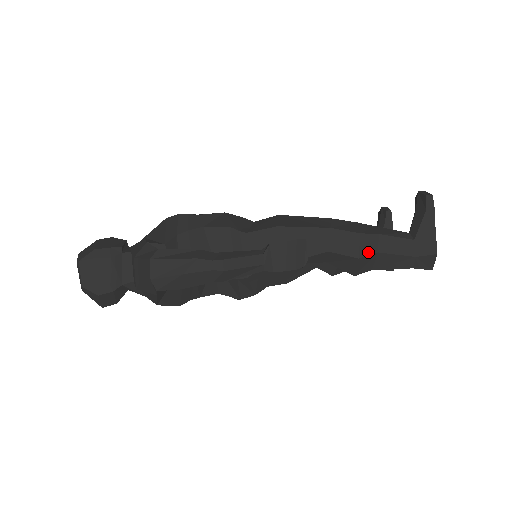
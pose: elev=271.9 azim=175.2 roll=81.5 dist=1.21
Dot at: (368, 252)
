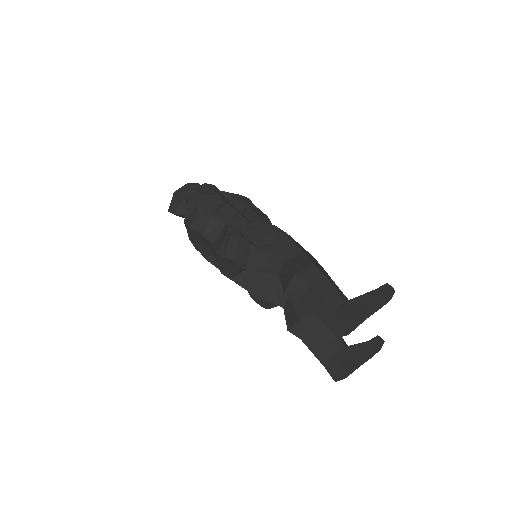
Dot at: (305, 277)
